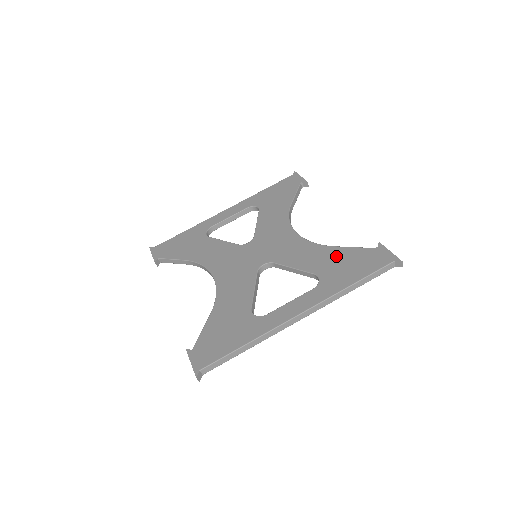
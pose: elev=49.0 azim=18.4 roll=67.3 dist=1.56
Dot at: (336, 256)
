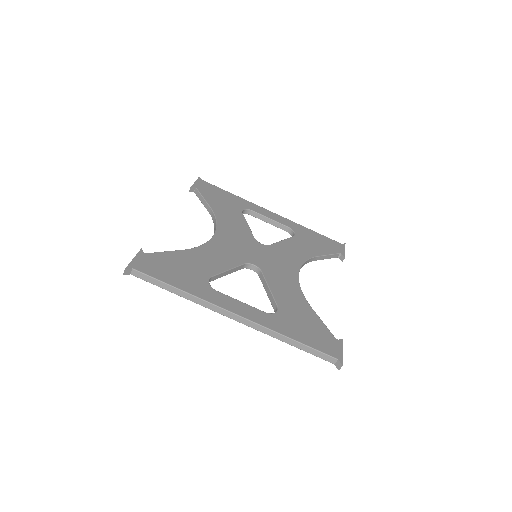
Dot at: (305, 313)
